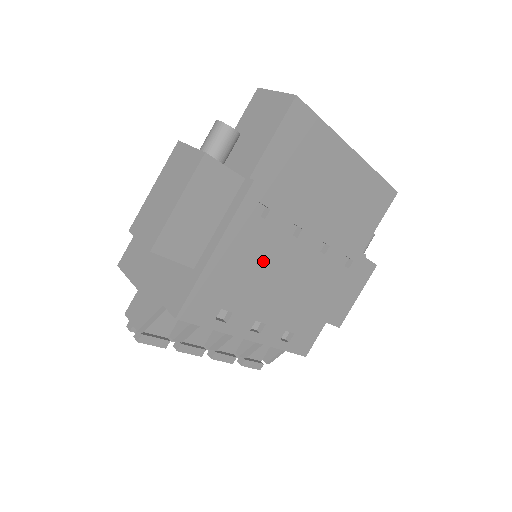
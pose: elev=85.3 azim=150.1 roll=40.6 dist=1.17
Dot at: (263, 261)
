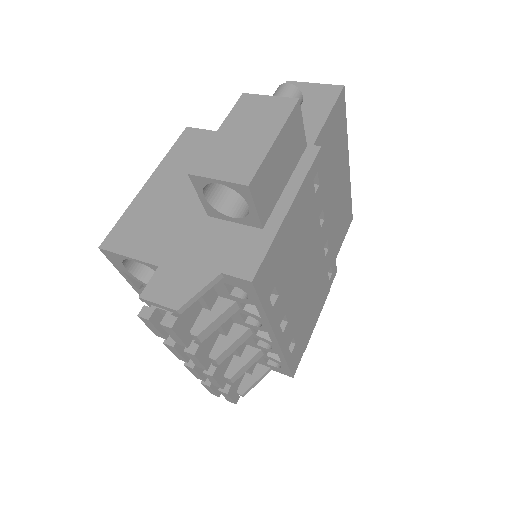
Dot at: (304, 241)
